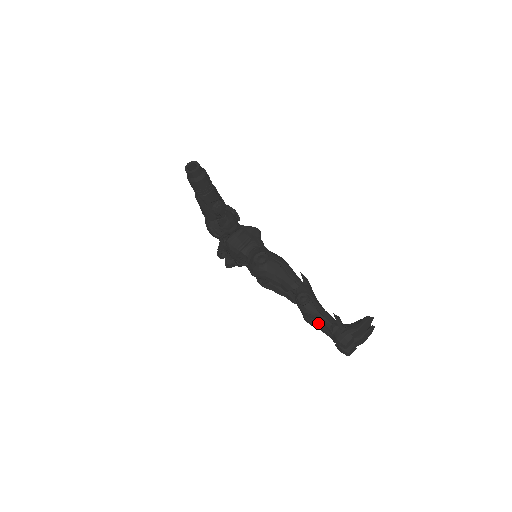
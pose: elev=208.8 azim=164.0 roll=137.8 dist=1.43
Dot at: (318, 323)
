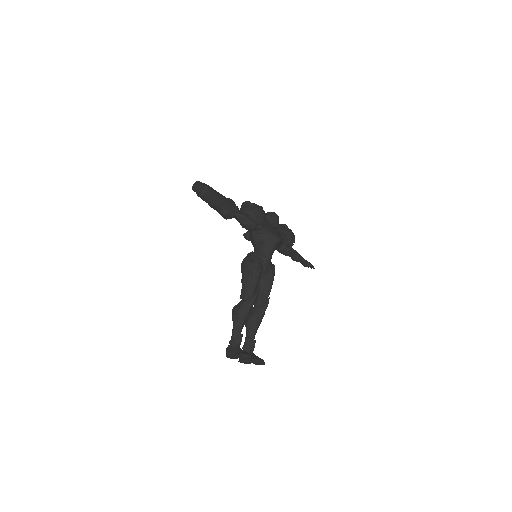
Dot at: (246, 329)
